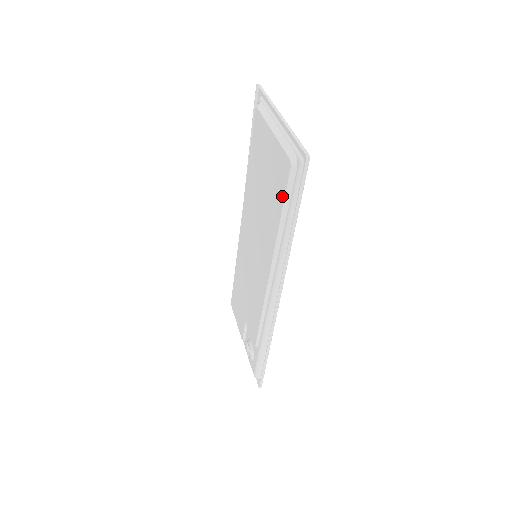
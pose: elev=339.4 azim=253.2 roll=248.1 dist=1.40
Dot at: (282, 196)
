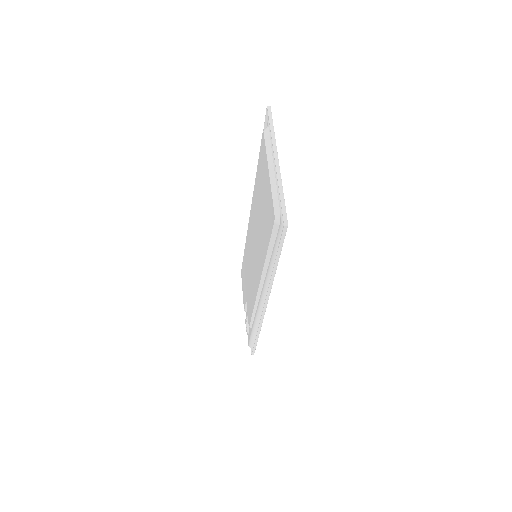
Dot at: (269, 237)
